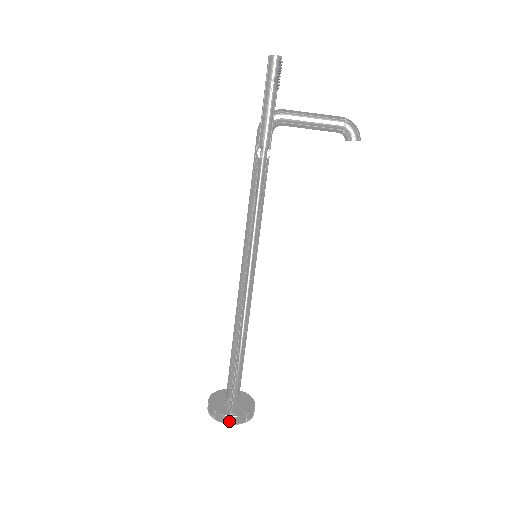
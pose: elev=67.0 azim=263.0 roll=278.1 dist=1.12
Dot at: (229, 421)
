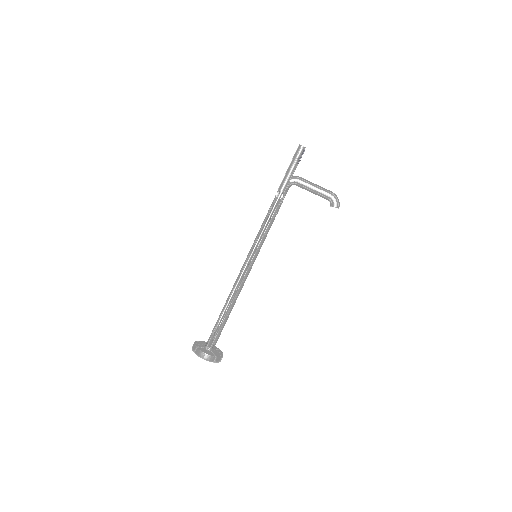
Dot at: (203, 356)
